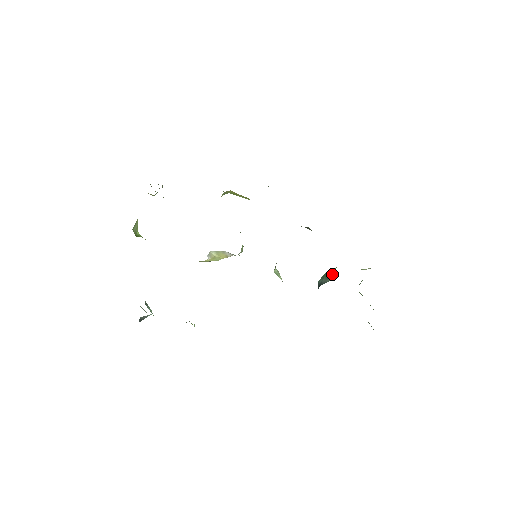
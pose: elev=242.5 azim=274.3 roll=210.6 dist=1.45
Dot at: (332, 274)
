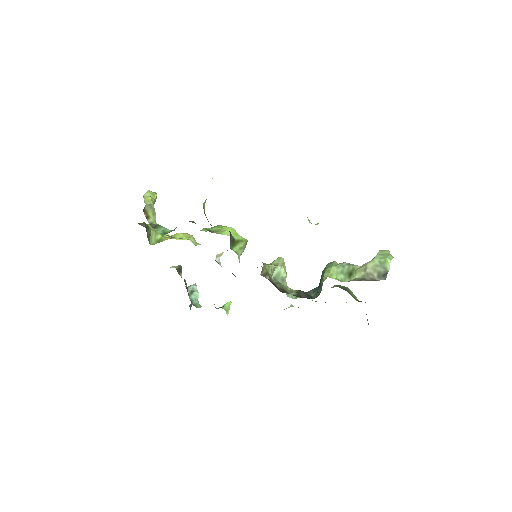
Dot at: occluded
